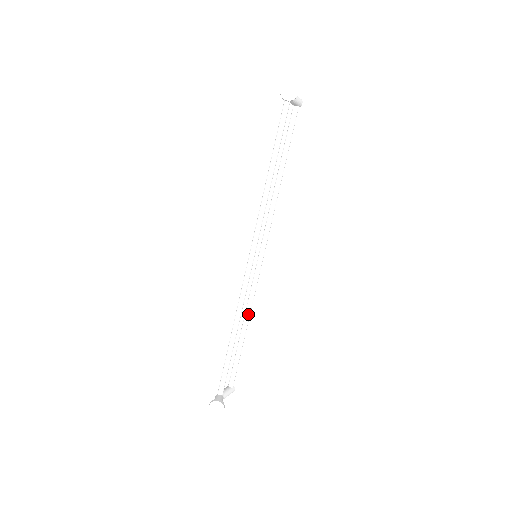
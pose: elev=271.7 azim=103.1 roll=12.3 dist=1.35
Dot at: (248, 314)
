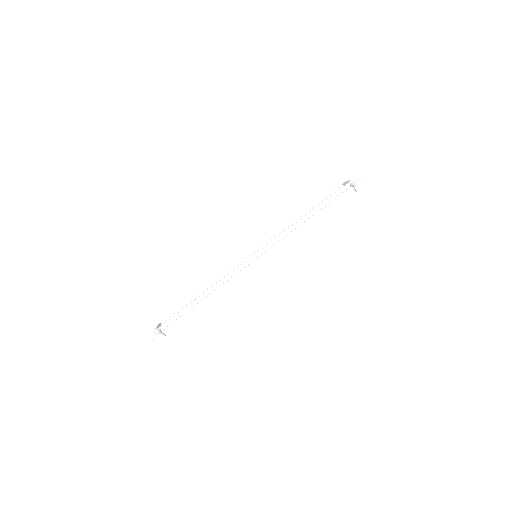
Dot at: occluded
